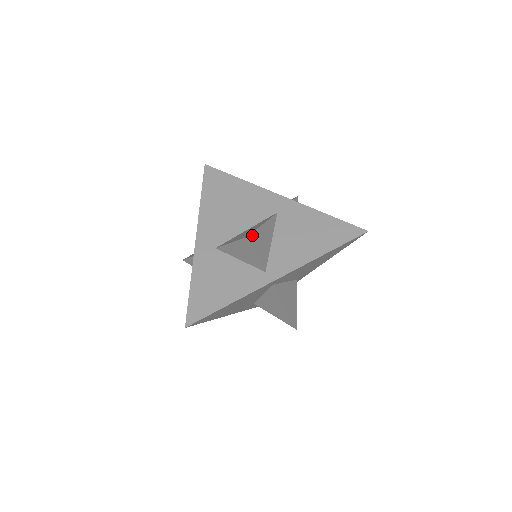
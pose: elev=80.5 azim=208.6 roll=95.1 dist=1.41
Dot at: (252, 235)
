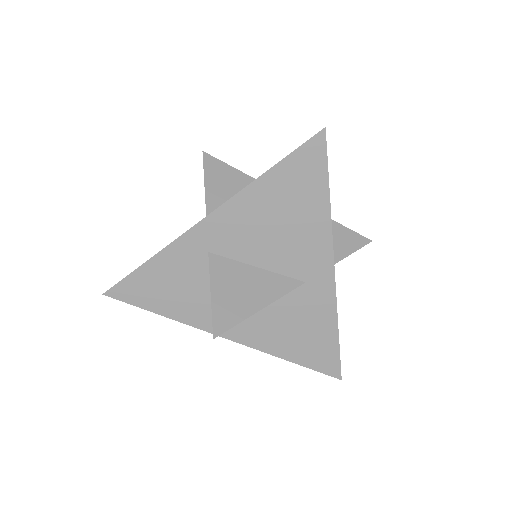
Dot at: (227, 329)
